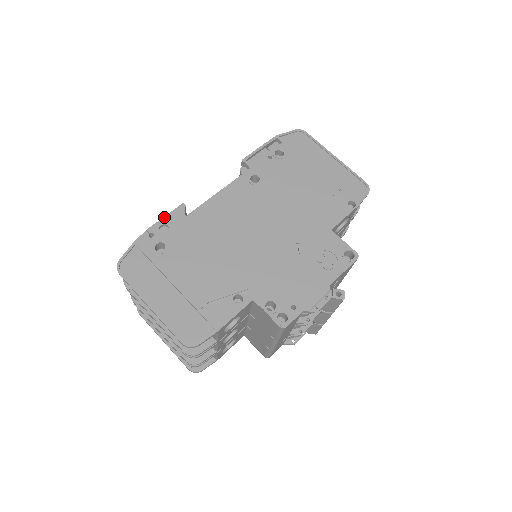
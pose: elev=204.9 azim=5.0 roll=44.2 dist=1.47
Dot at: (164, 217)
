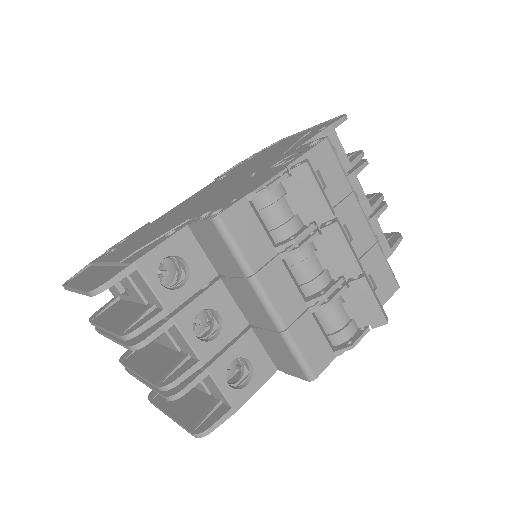
Dot at: (126, 237)
